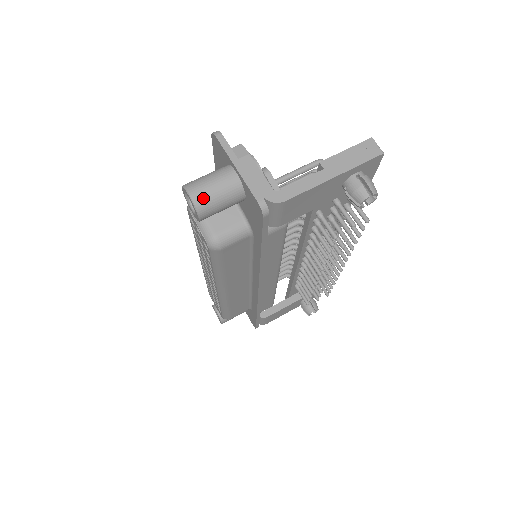
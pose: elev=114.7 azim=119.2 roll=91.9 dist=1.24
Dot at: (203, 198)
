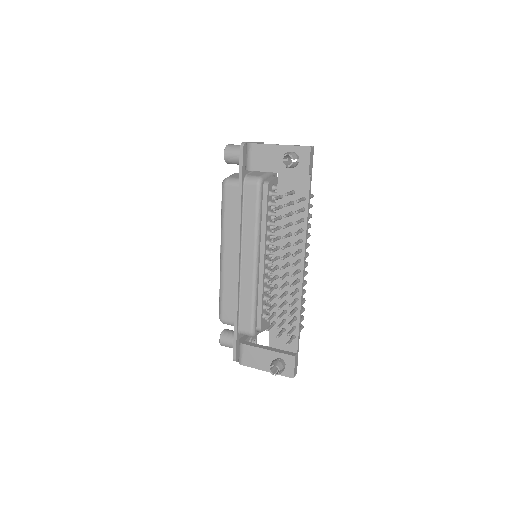
Dot at: (231, 146)
